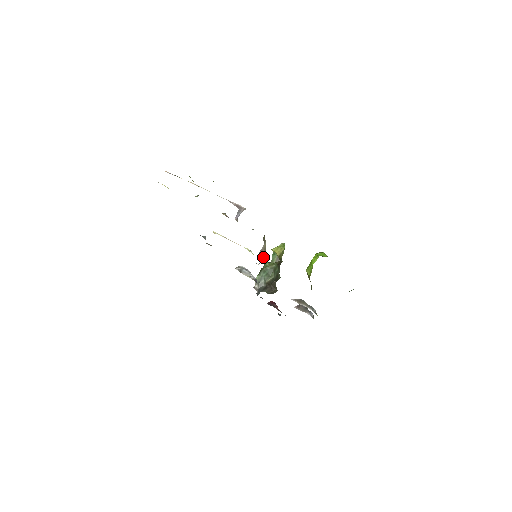
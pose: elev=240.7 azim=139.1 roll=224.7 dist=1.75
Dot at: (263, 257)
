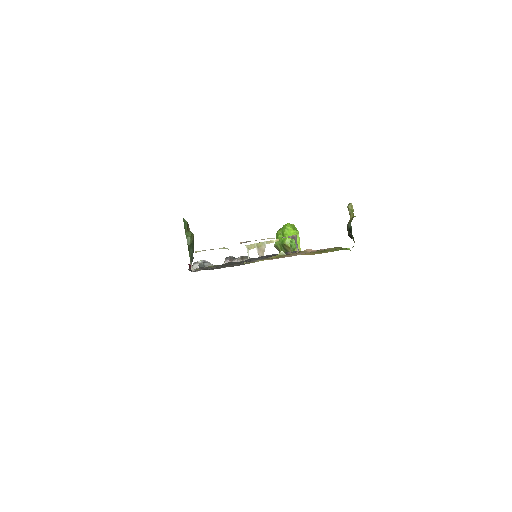
Dot at: (248, 250)
